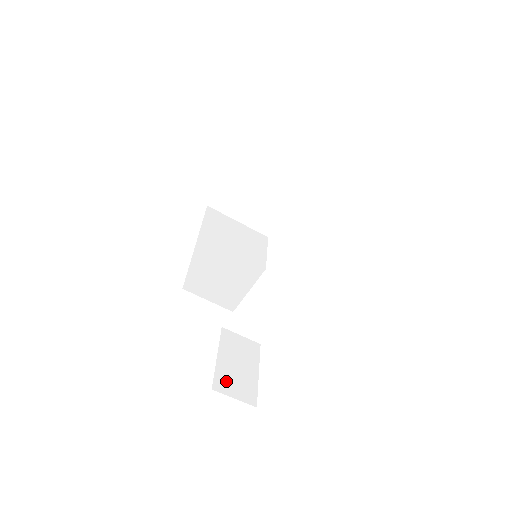
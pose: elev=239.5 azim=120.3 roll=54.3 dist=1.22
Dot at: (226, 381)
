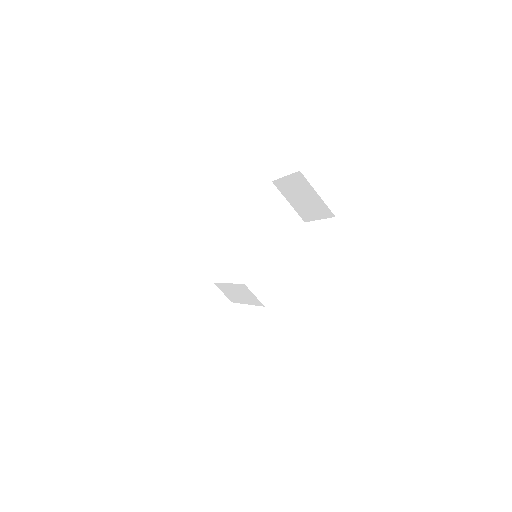
Dot at: (192, 316)
